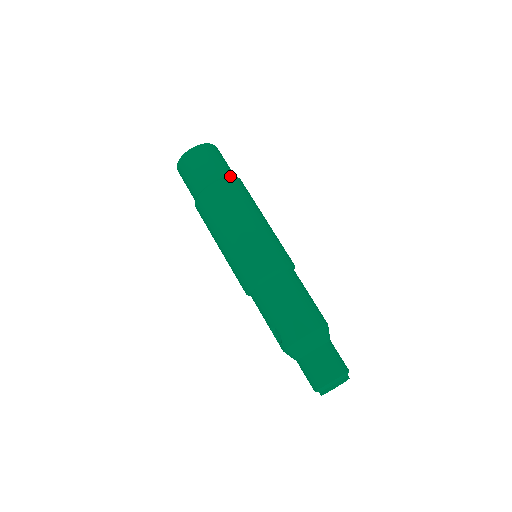
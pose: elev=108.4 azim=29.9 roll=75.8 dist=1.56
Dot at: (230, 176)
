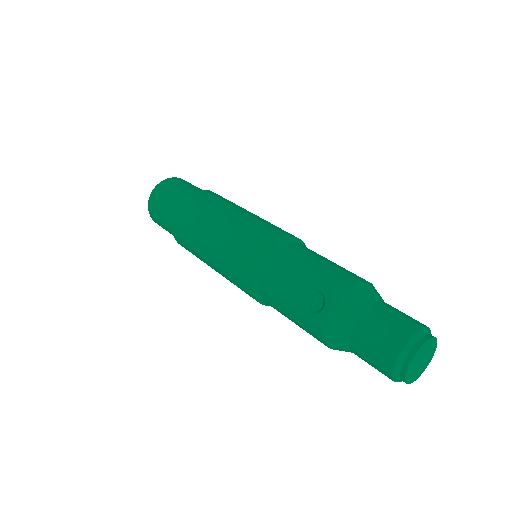
Dot at: occluded
